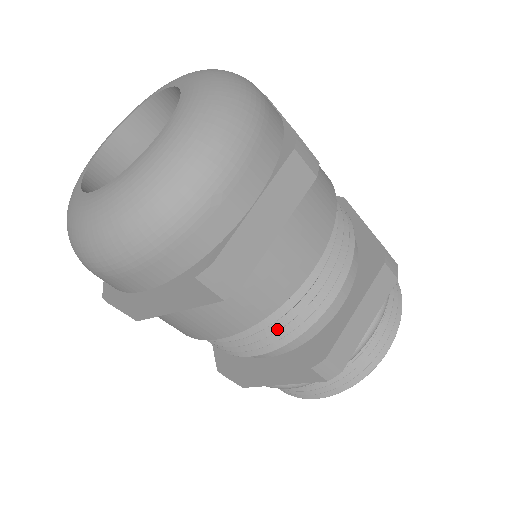
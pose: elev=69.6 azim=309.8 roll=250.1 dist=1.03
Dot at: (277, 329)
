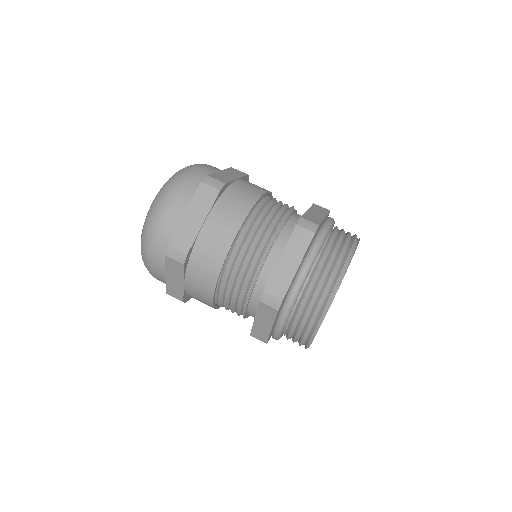
Dot at: (233, 312)
